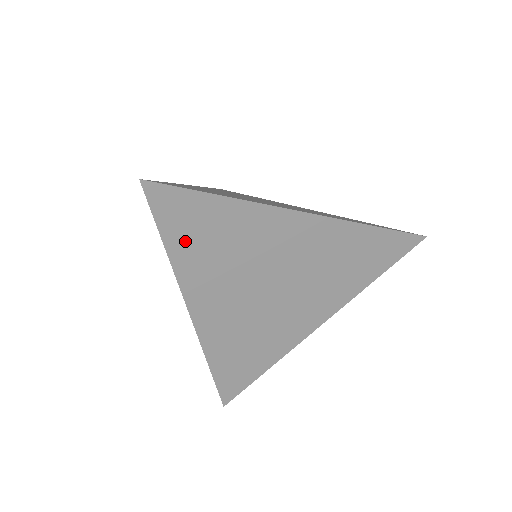
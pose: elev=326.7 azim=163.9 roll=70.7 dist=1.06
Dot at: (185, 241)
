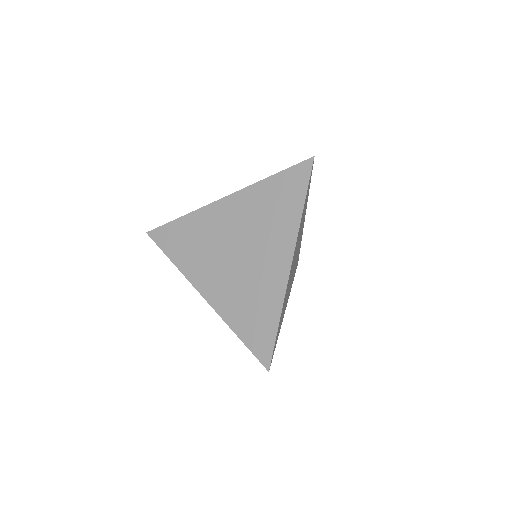
Dot at: occluded
